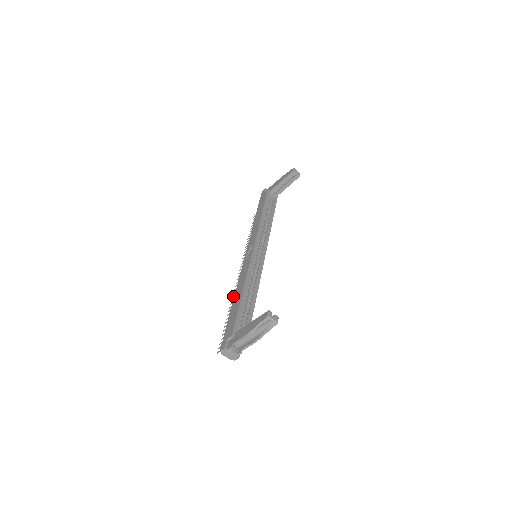
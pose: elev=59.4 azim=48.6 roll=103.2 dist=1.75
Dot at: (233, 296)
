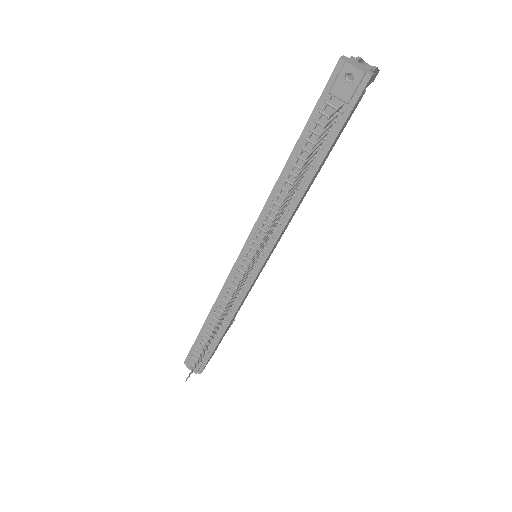
Dot at: occluded
